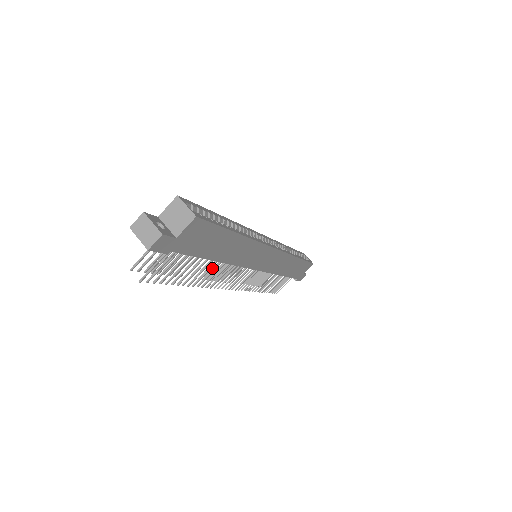
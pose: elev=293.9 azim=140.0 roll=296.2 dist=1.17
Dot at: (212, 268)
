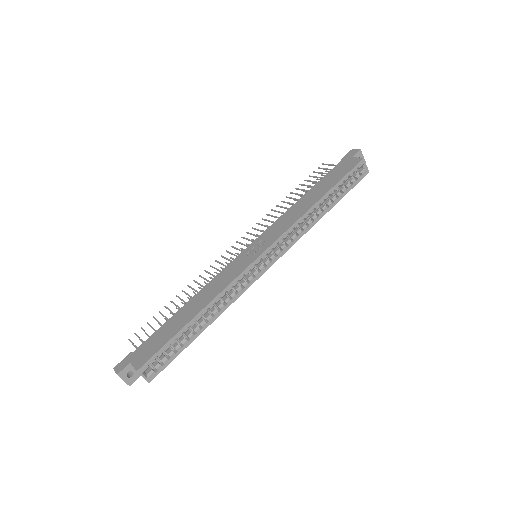
Dot at: occluded
